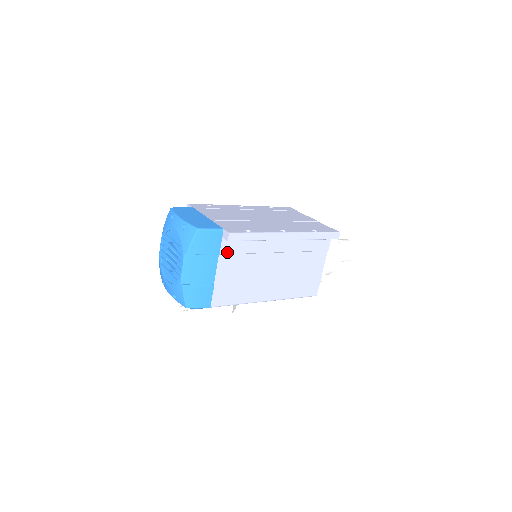
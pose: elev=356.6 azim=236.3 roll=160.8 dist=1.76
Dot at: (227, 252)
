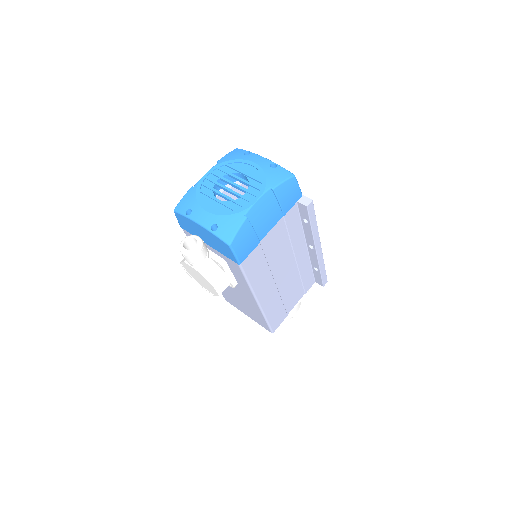
Dot at: (287, 220)
